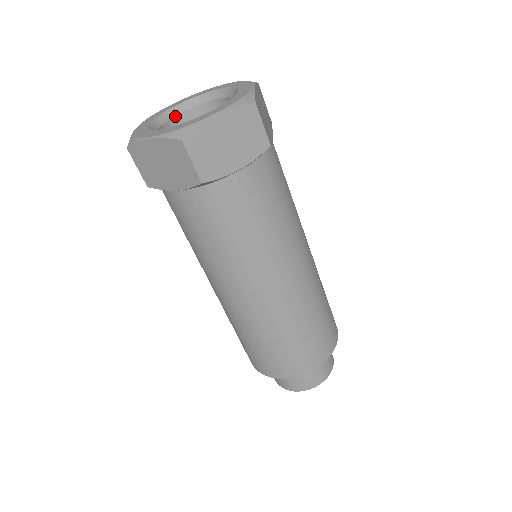
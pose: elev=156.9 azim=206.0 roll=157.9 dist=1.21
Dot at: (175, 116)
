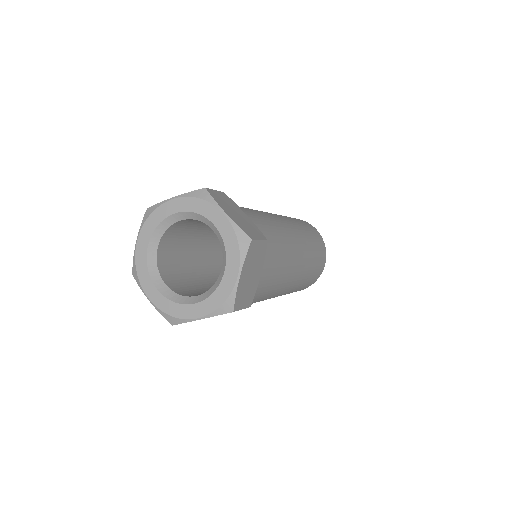
Dot at: (156, 257)
